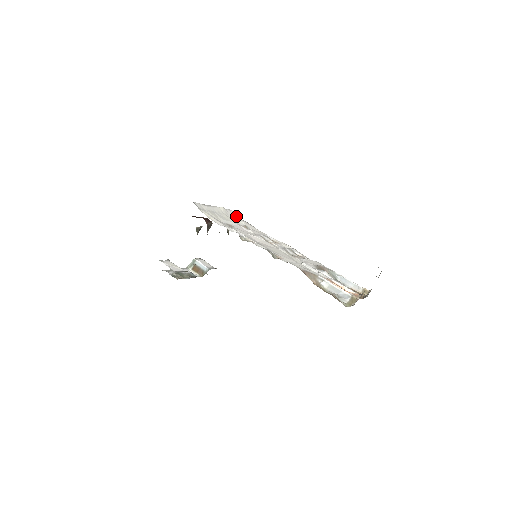
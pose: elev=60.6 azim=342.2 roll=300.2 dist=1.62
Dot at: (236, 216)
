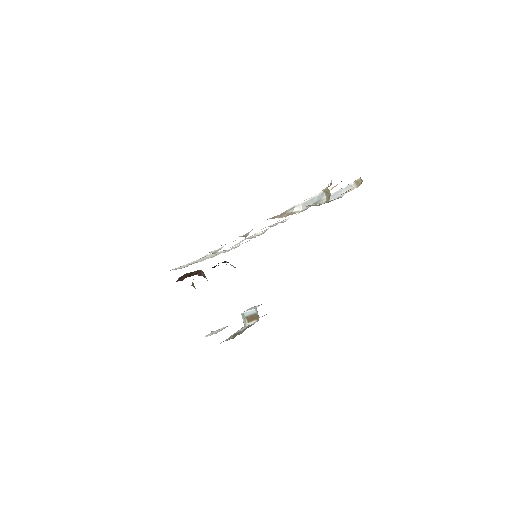
Dot at: occluded
